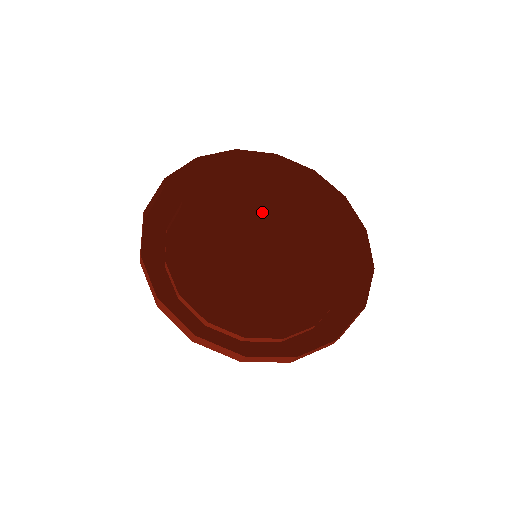
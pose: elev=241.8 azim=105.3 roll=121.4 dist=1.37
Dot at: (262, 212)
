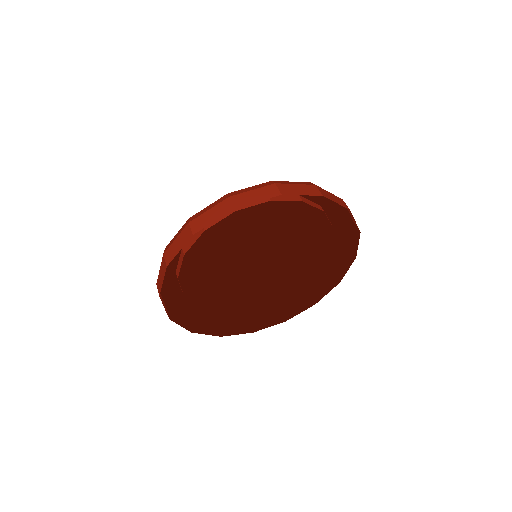
Dot at: (279, 222)
